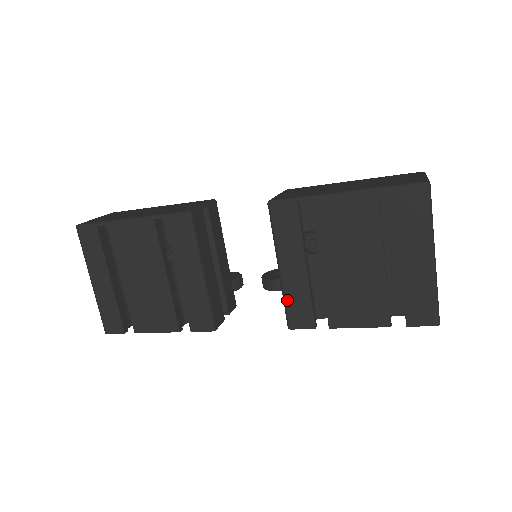
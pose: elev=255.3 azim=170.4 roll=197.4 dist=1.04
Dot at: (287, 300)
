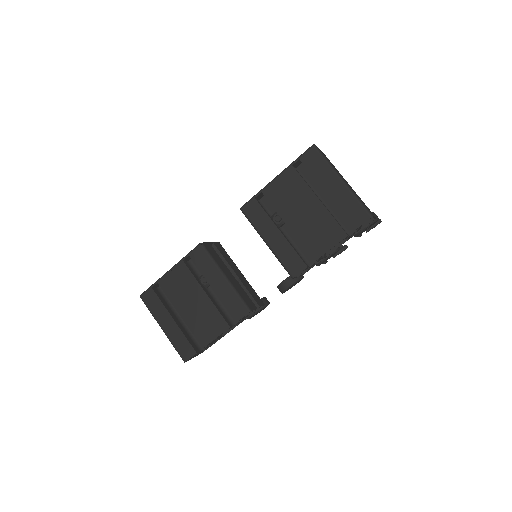
Dot at: (281, 260)
